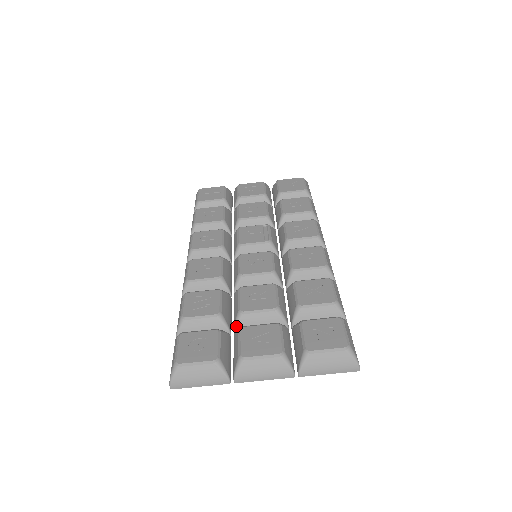
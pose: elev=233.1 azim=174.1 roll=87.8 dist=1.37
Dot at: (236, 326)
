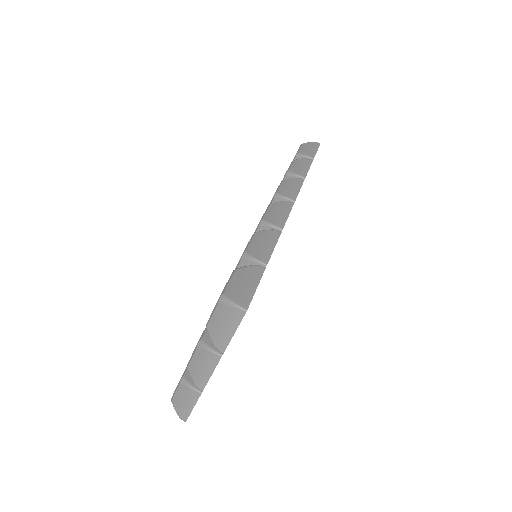
Dot at: occluded
